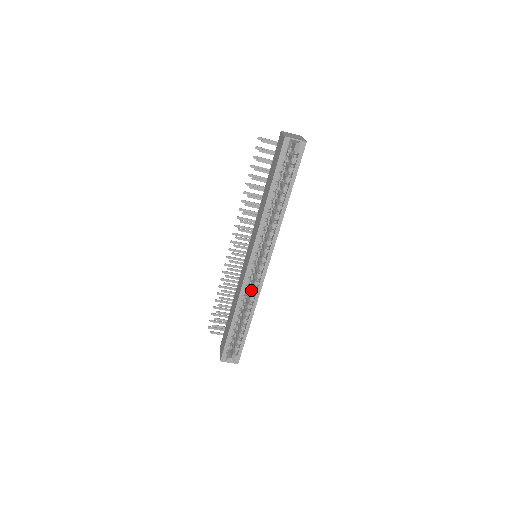
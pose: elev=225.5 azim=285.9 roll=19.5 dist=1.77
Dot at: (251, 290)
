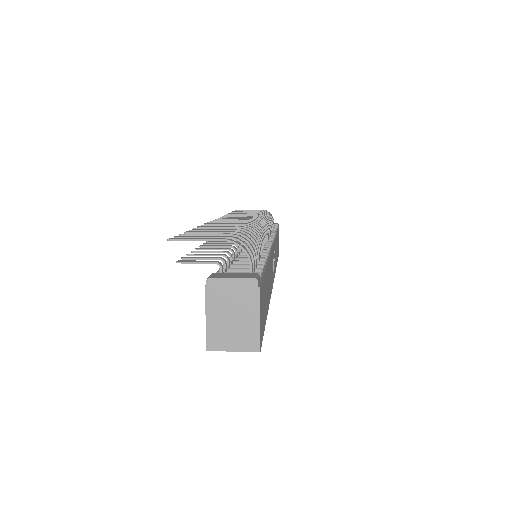
Dot at: occluded
